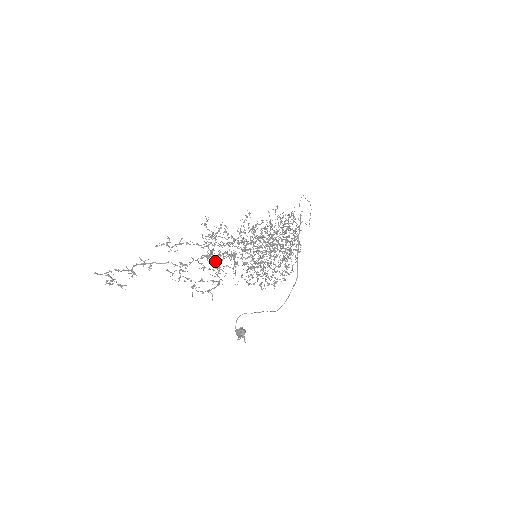
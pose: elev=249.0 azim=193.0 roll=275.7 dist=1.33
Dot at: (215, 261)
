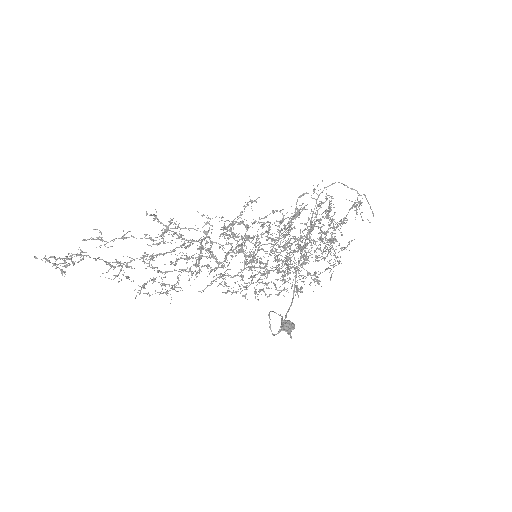
Dot at: (171, 261)
